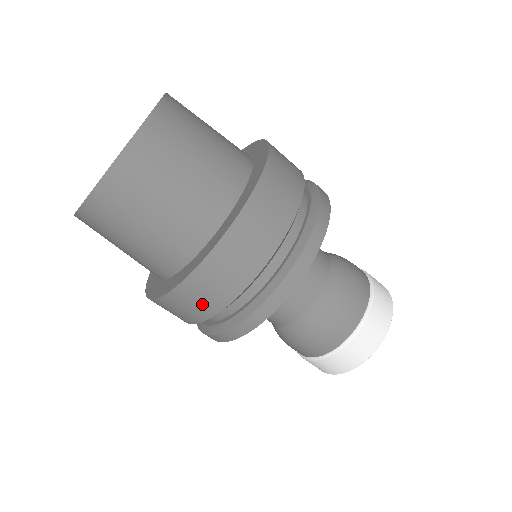
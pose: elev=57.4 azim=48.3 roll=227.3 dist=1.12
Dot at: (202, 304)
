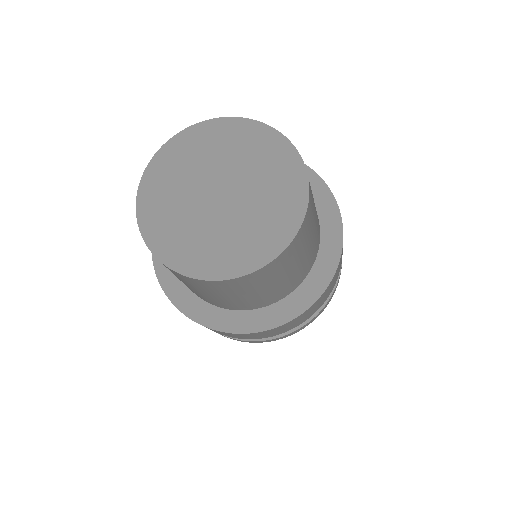
Dot at: (246, 337)
